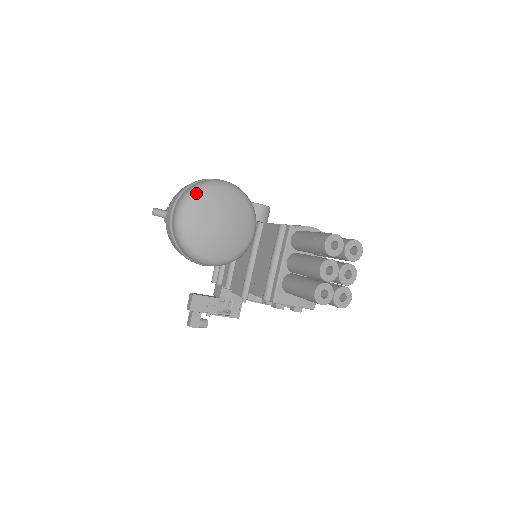
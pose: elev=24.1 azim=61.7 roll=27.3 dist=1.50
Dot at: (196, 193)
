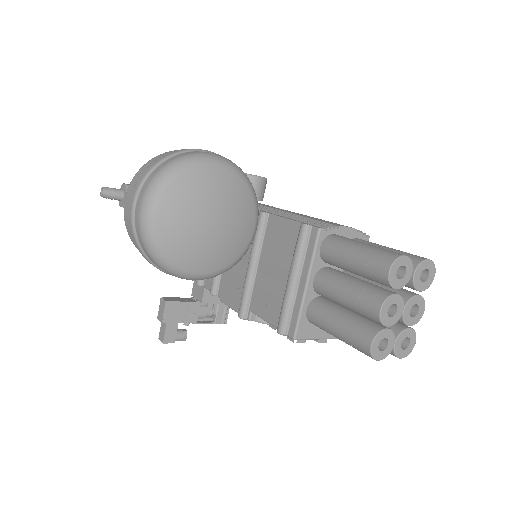
Dot at: (171, 177)
